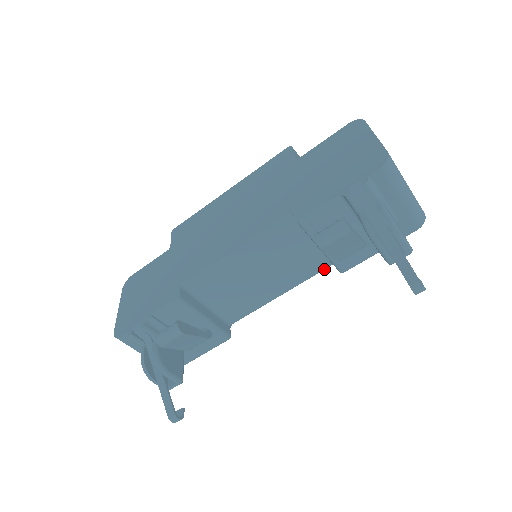
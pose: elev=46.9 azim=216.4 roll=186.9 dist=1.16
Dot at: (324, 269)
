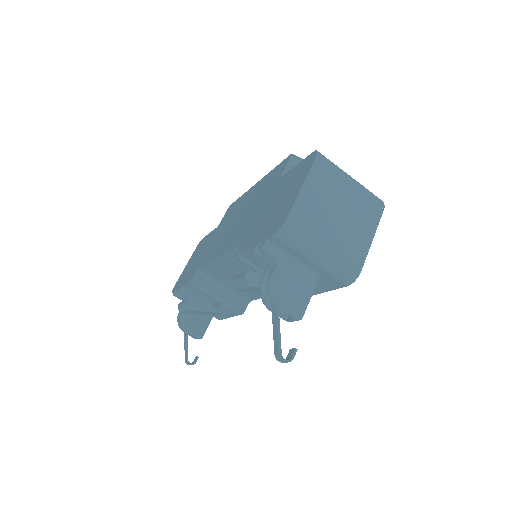
Dot at: occluded
